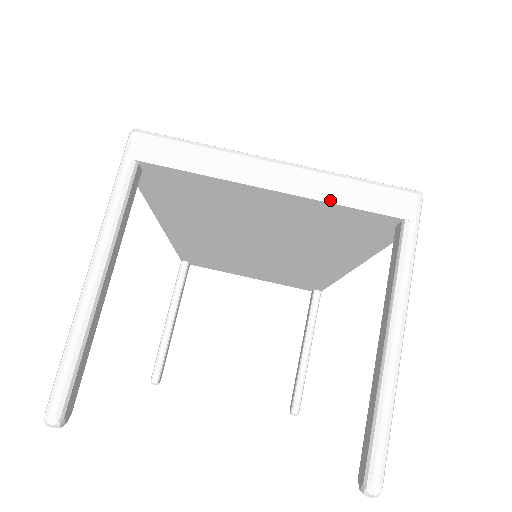
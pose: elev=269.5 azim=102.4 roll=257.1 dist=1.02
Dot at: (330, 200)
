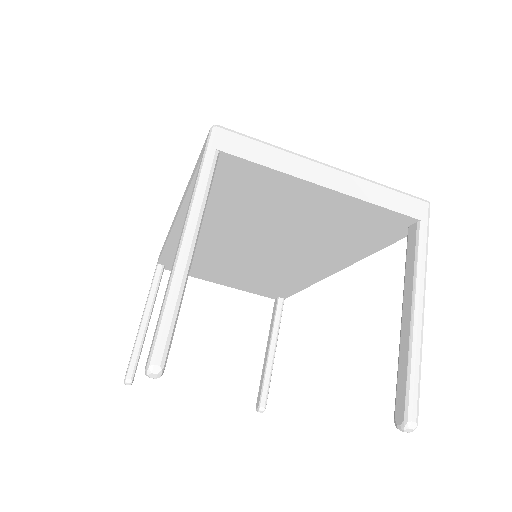
Dot at: (369, 200)
